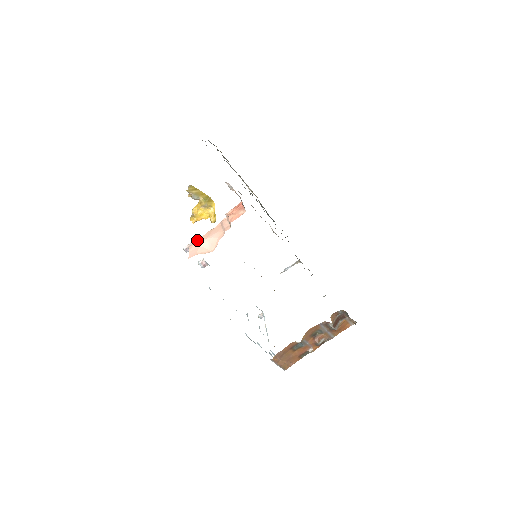
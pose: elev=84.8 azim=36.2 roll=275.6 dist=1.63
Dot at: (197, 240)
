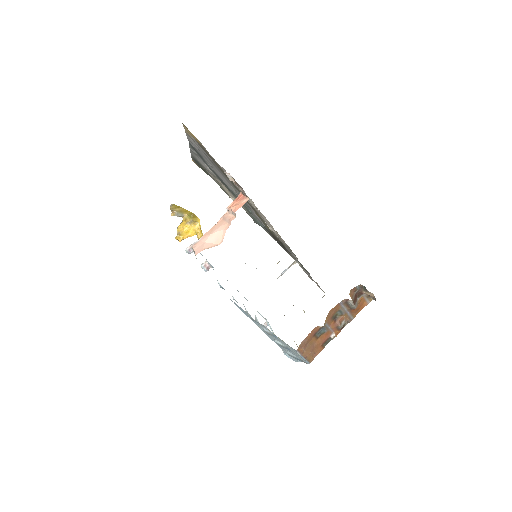
Dot at: (200, 239)
